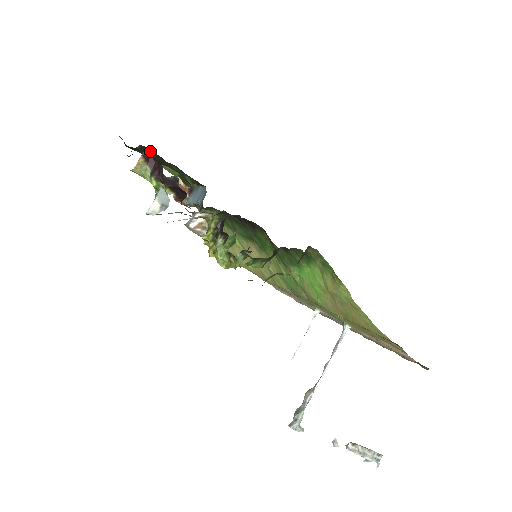
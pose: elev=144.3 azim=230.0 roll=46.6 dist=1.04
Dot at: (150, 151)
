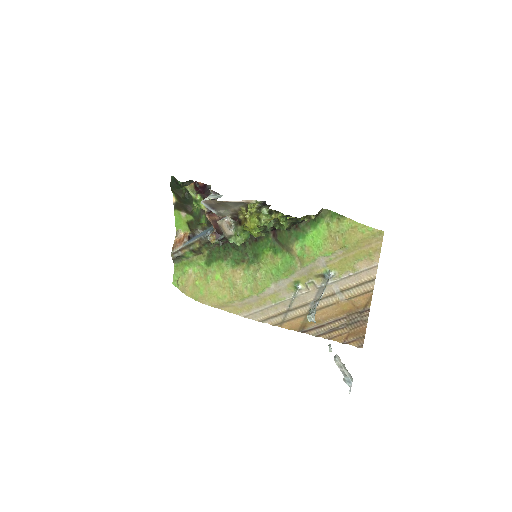
Dot at: occluded
